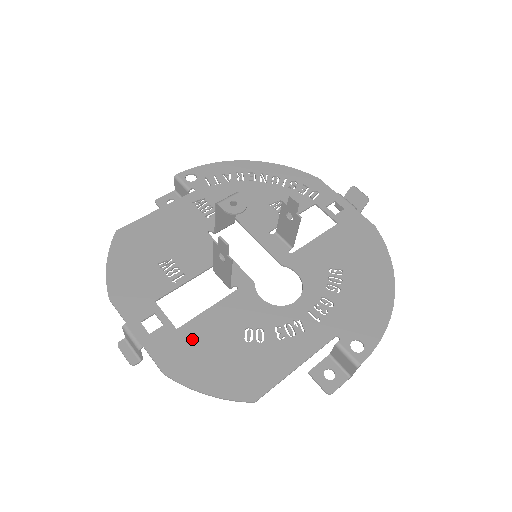
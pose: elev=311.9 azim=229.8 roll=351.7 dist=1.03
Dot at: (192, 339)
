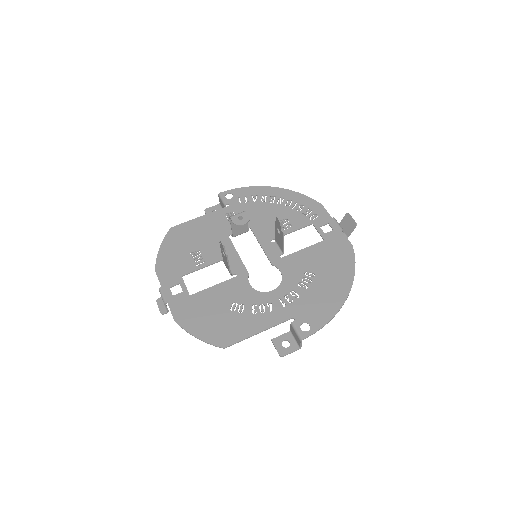
Dot at: (197, 303)
